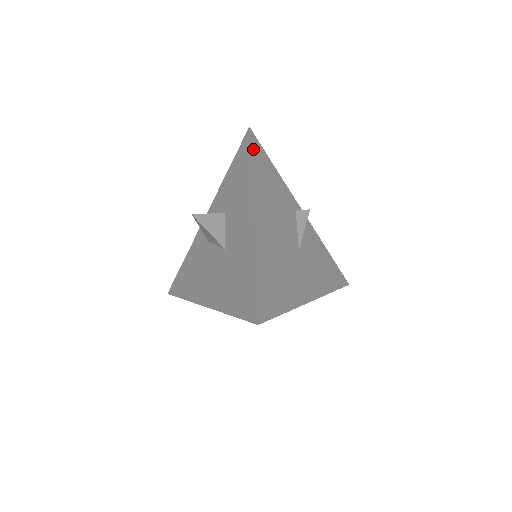
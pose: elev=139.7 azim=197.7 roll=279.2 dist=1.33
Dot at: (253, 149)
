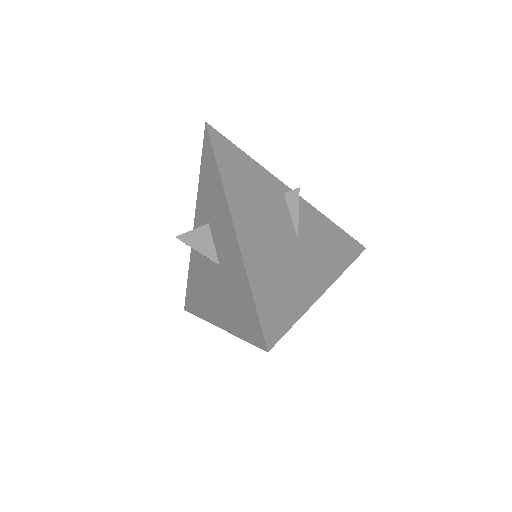
Dot at: (216, 147)
